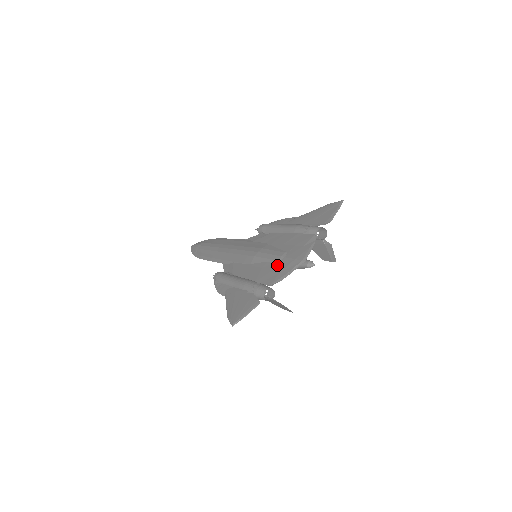
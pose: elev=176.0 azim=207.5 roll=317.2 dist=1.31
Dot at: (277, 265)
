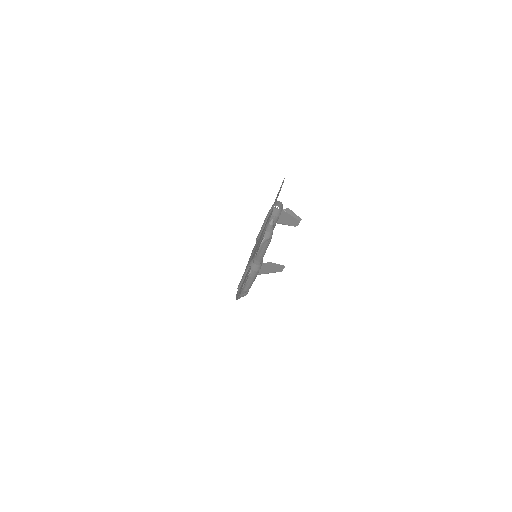
Dot at: (258, 242)
